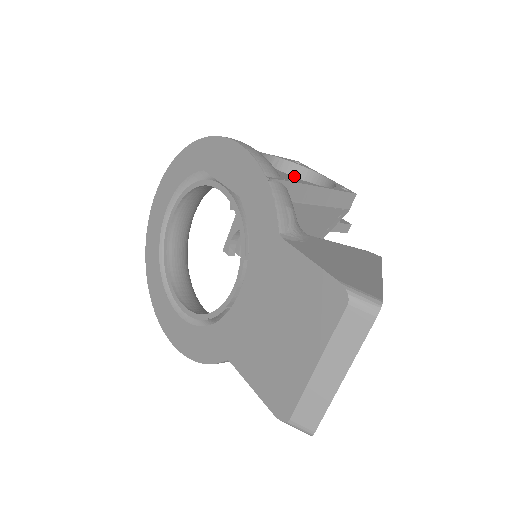
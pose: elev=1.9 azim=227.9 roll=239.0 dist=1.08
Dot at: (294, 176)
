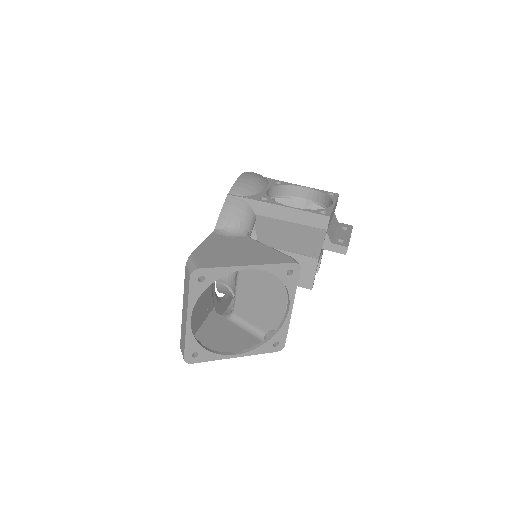
Dot at: (325, 205)
